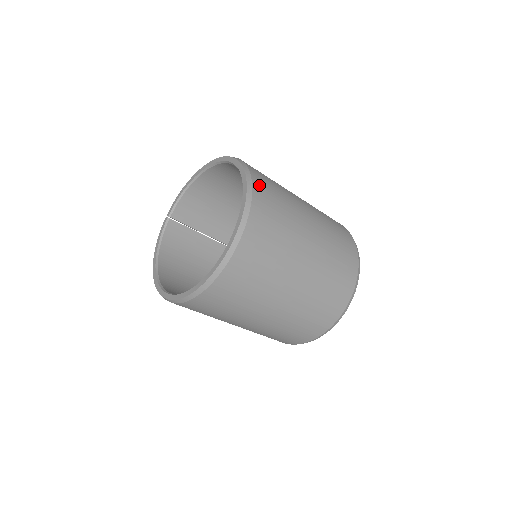
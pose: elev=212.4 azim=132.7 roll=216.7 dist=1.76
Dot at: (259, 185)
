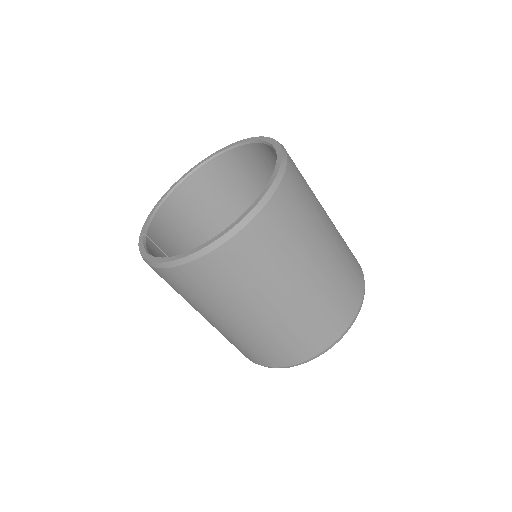
Dot at: occluded
